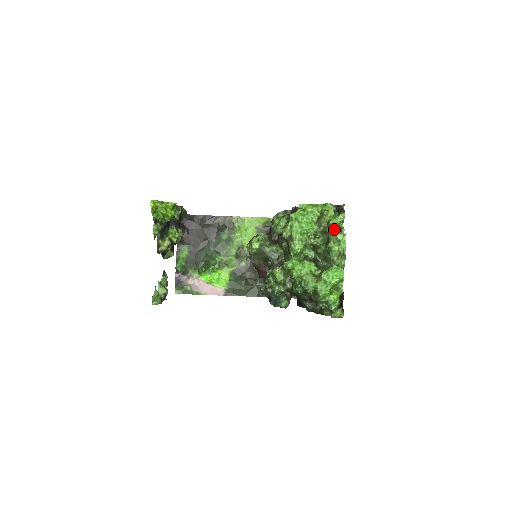
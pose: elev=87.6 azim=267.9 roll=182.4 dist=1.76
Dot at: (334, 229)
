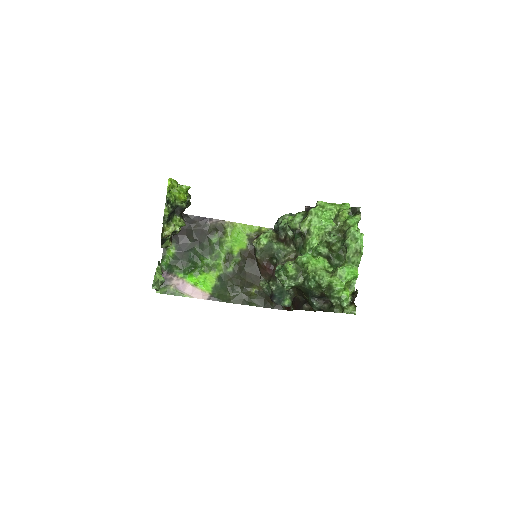
Dot at: (352, 227)
